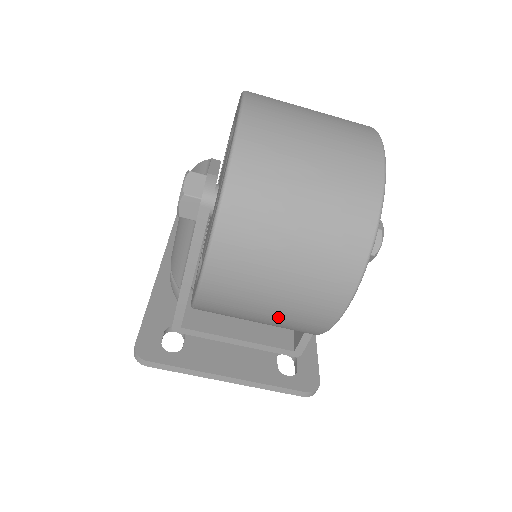
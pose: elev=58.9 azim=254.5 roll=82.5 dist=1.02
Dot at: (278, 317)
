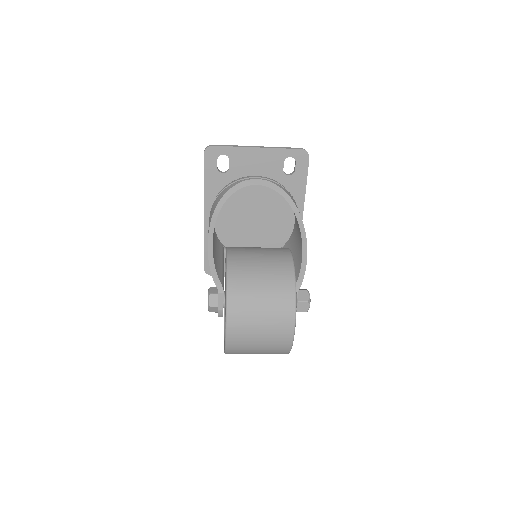
Dot at: occluded
